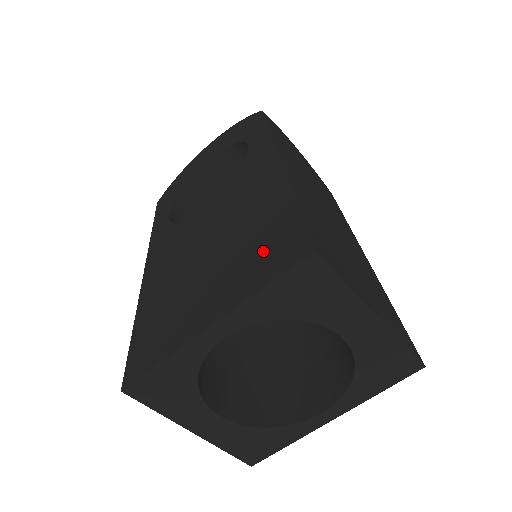
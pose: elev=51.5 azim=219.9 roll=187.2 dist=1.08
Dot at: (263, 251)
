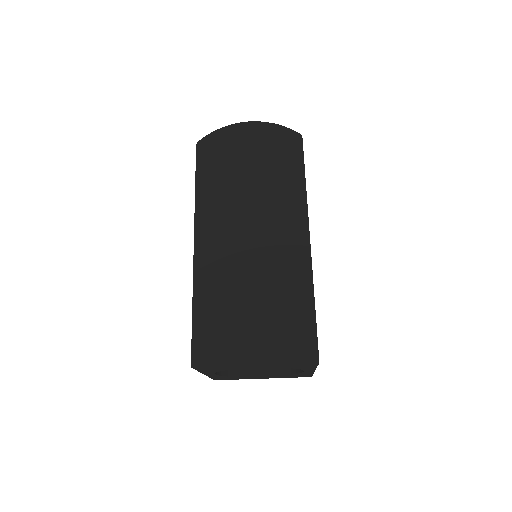
Dot at: occluded
